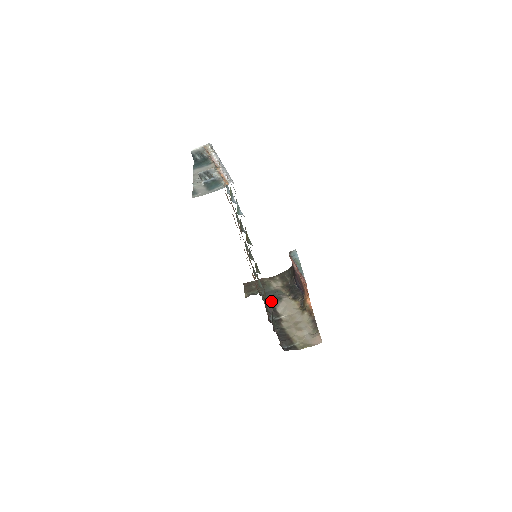
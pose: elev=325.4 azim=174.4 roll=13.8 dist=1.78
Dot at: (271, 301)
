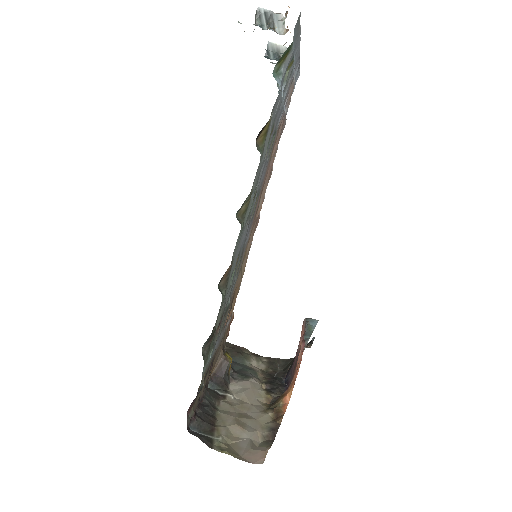
Dot at: (232, 369)
